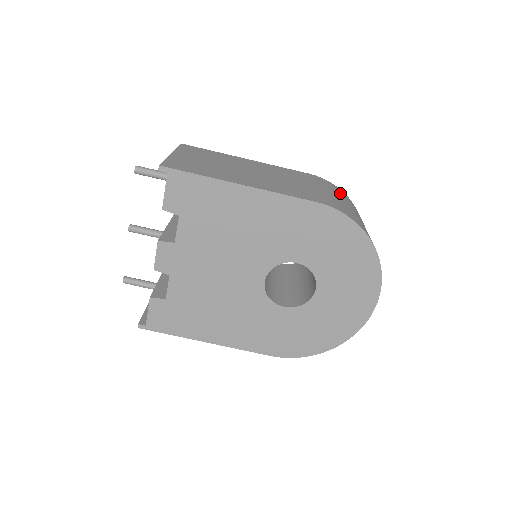
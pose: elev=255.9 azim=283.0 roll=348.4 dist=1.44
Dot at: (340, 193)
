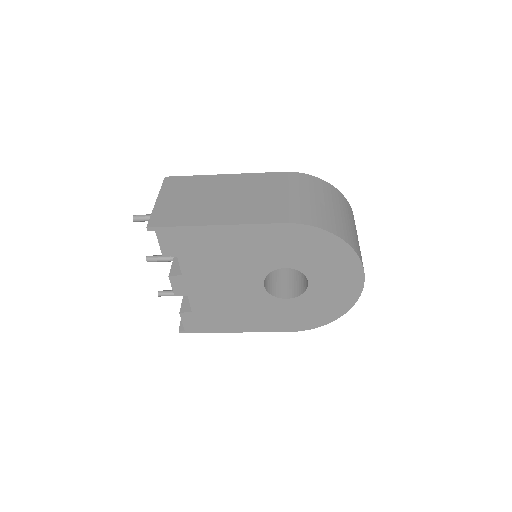
Dot at: (314, 186)
